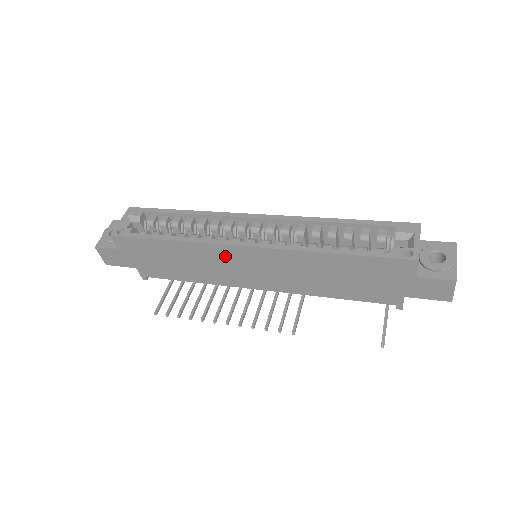
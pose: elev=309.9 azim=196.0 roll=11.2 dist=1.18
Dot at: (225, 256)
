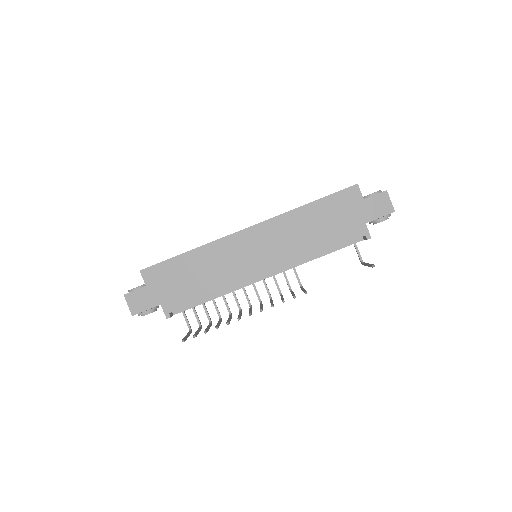
Dot at: (234, 247)
